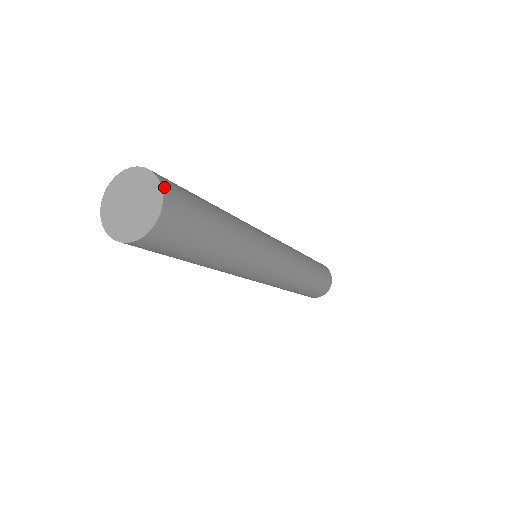
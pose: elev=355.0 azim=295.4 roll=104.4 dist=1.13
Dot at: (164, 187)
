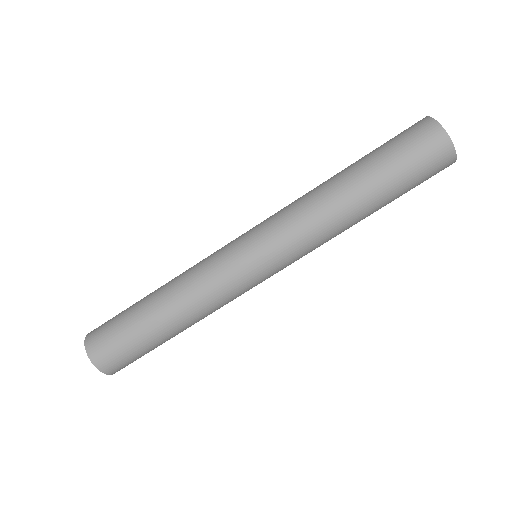
Dot at: (99, 367)
